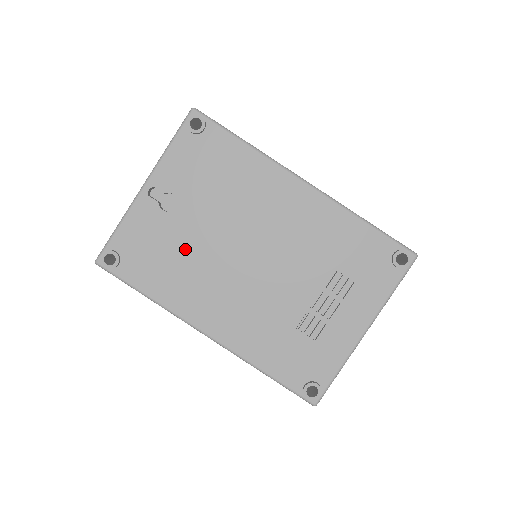
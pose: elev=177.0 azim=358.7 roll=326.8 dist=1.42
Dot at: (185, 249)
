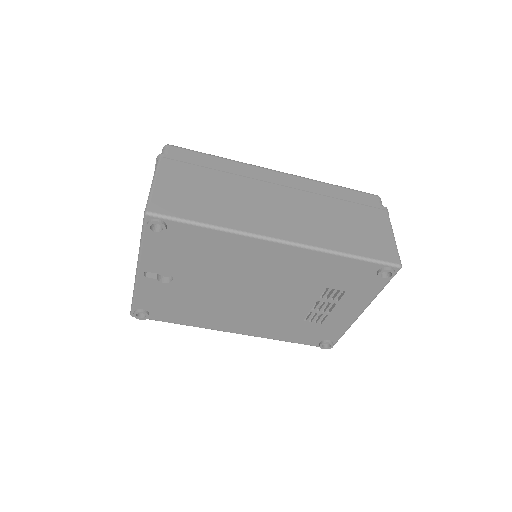
Dot at: (195, 299)
